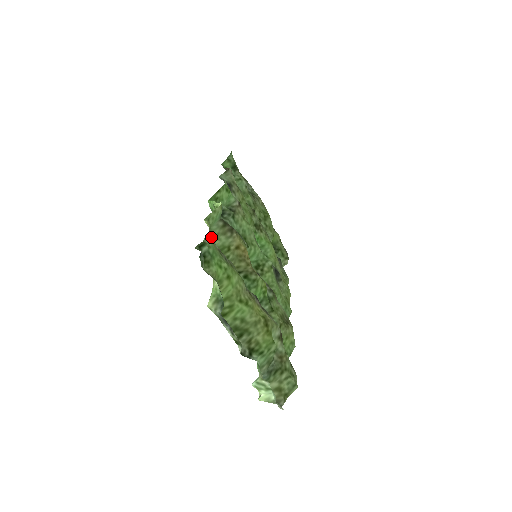
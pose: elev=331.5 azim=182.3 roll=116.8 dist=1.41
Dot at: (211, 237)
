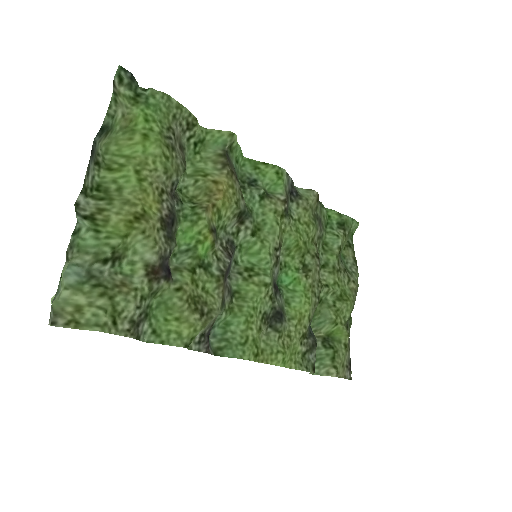
Dot at: (174, 110)
